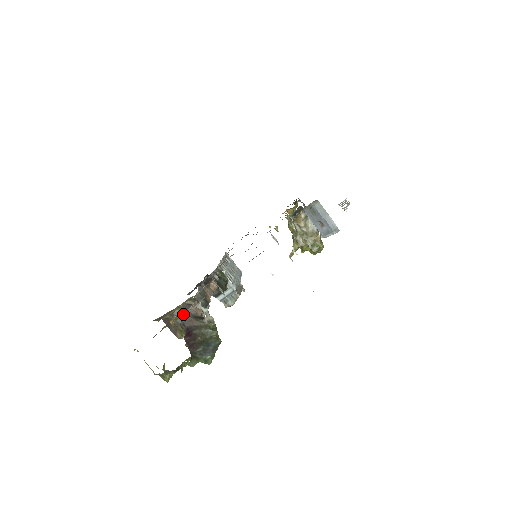
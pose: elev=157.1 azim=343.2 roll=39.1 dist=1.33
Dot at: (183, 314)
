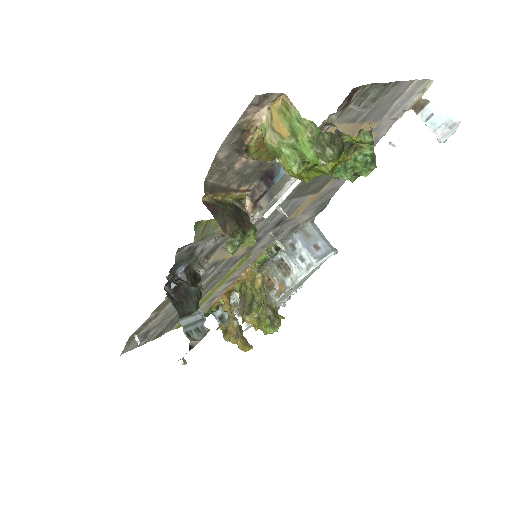
Dot at: (232, 212)
